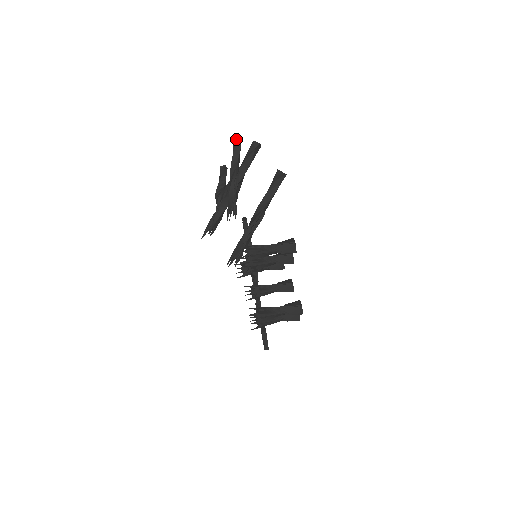
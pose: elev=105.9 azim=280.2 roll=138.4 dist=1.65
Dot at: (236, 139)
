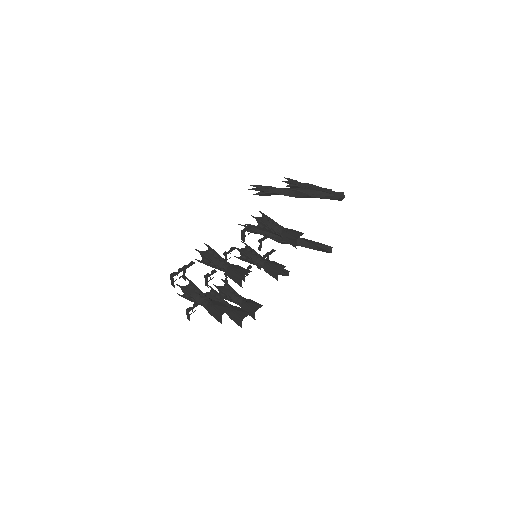
Dot at: (329, 189)
